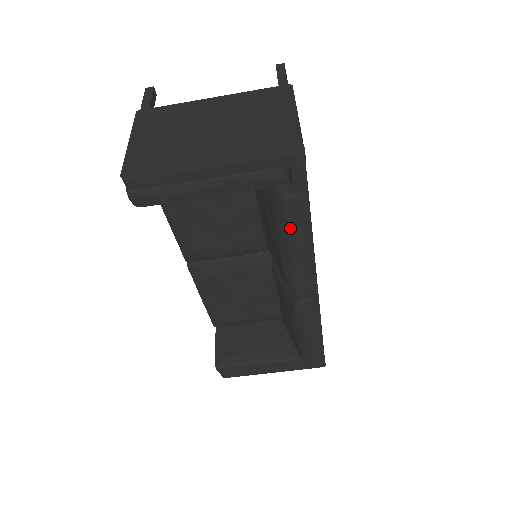
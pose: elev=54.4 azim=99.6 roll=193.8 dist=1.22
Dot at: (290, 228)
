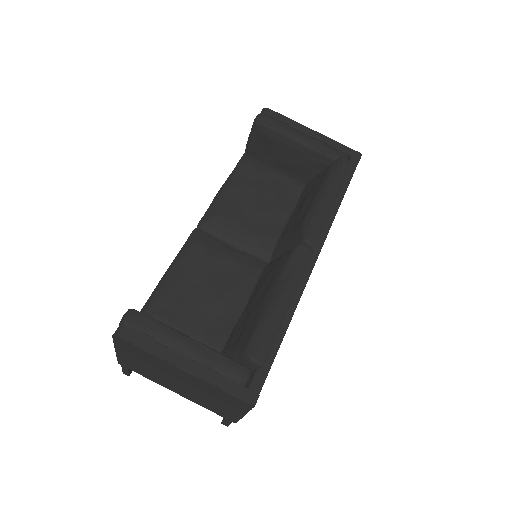
Dot at: (337, 175)
